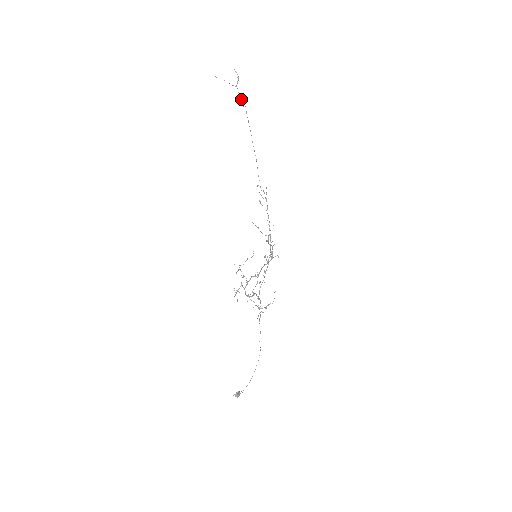
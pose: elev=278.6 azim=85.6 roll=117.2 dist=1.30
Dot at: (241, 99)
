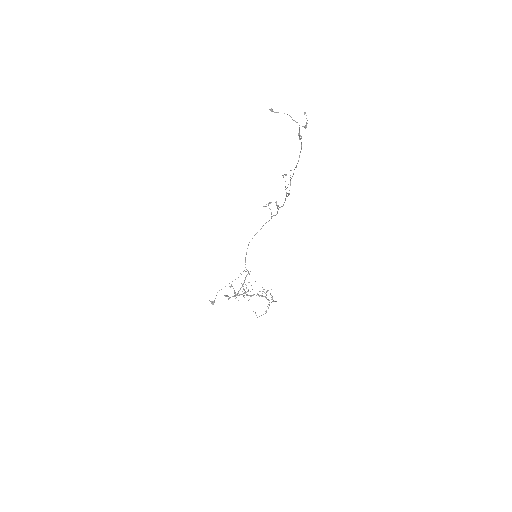
Dot at: (300, 136)
